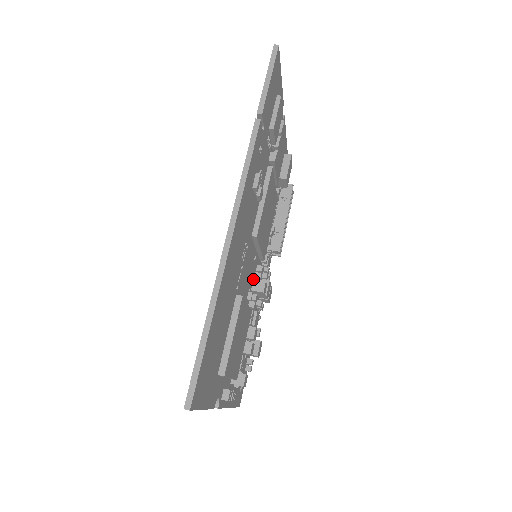
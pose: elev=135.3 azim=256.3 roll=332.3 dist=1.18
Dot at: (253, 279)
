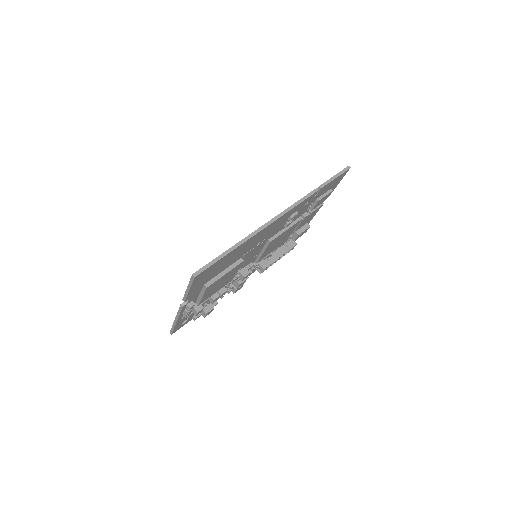
Dot at: (244, 267)
